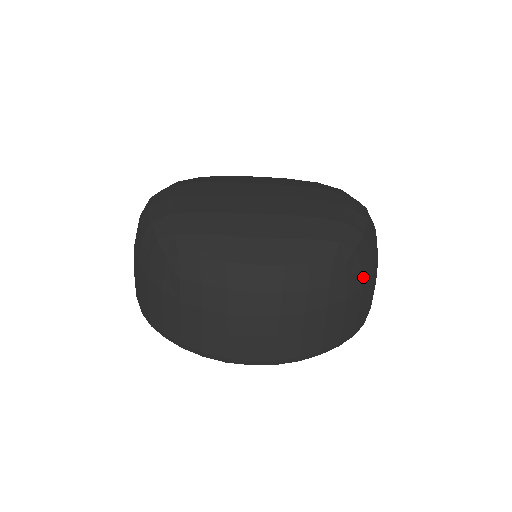
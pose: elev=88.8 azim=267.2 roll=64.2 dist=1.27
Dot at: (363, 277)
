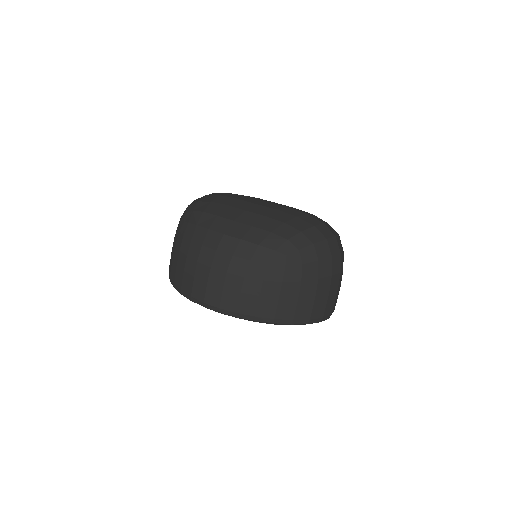
Dot at: (304, 274)
